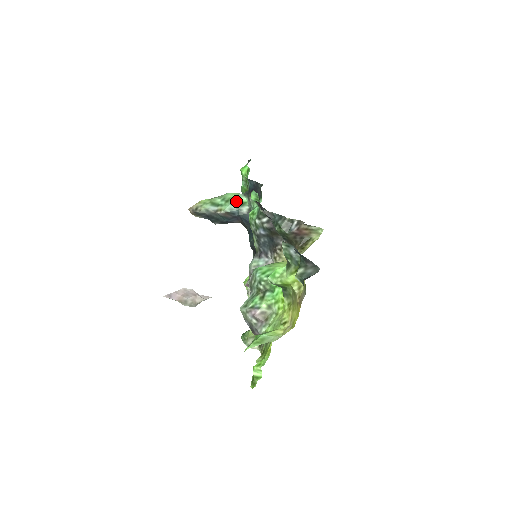
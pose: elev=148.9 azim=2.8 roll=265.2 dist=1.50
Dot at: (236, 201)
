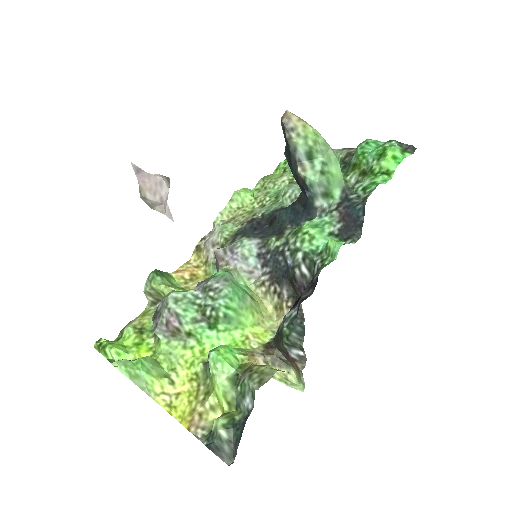
Dot at: (328, 184)
